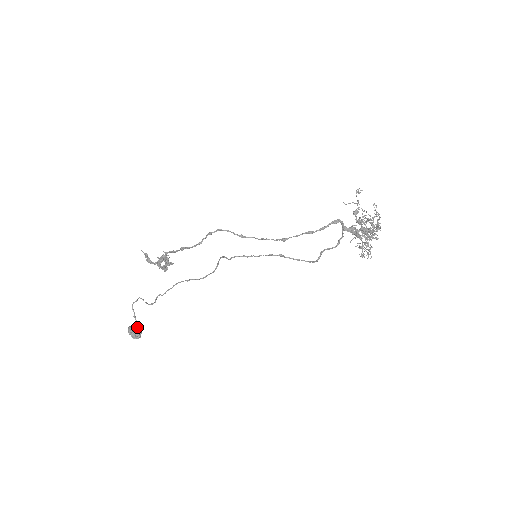
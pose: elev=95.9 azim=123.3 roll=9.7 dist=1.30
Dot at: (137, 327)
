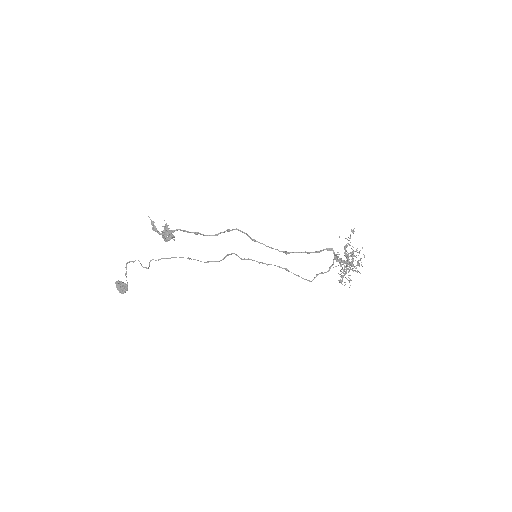
Dot at: (125, 283)
